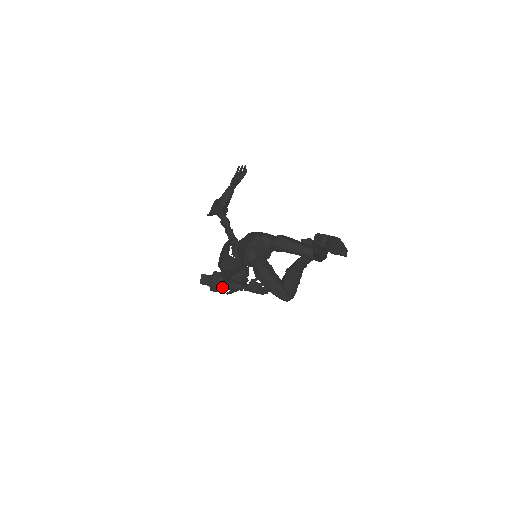
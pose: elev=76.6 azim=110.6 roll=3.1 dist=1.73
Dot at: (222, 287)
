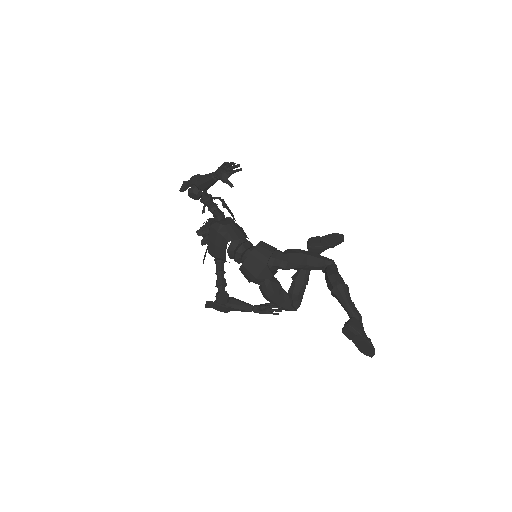
Dot at: (230, 310)
